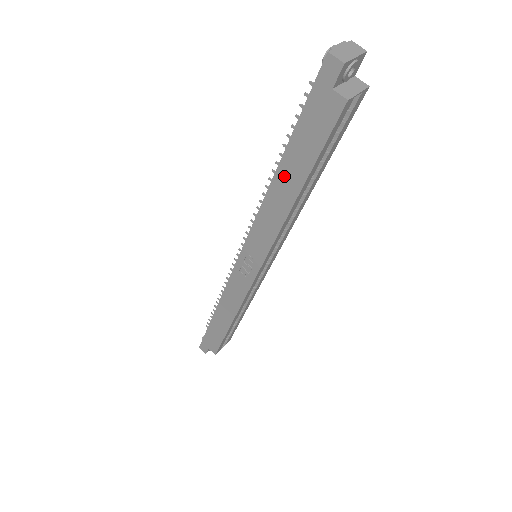
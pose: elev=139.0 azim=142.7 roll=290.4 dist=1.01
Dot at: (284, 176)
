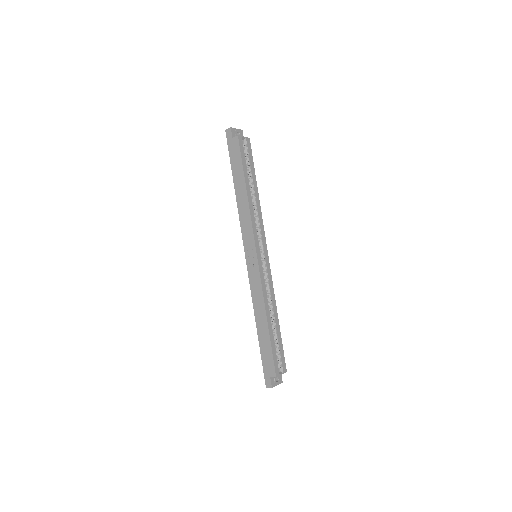
Dot at: (238, 187)
